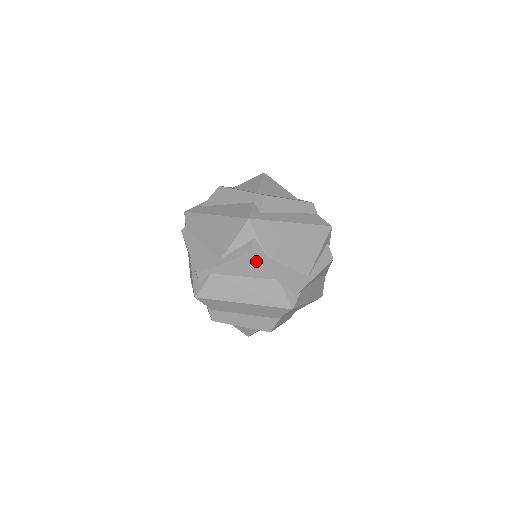
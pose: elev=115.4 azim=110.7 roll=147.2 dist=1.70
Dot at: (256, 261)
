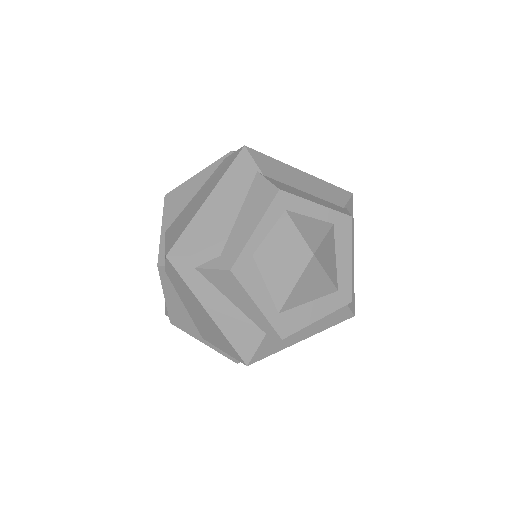
Dot at: occluded
